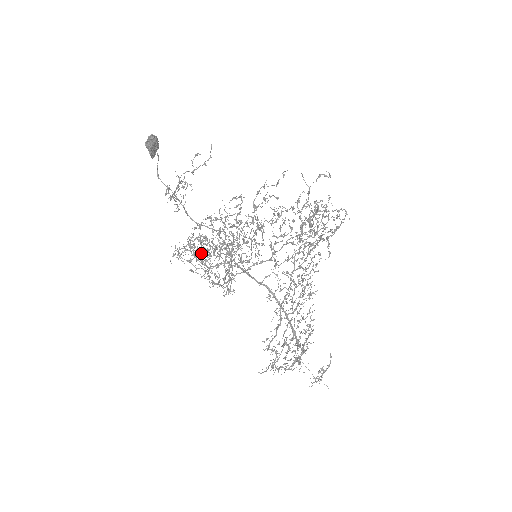
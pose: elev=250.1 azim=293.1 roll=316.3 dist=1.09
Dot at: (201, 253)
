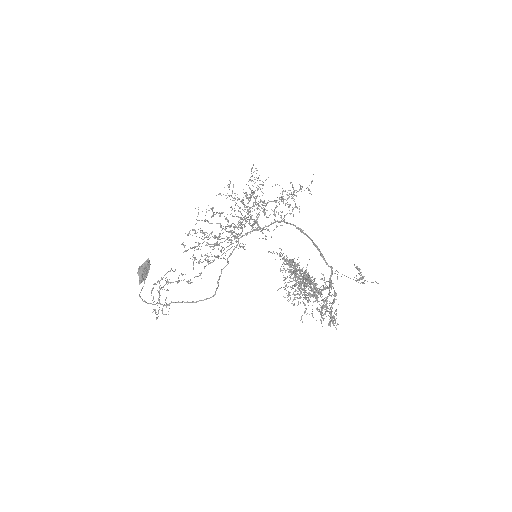
Dot at: (216, 223)
